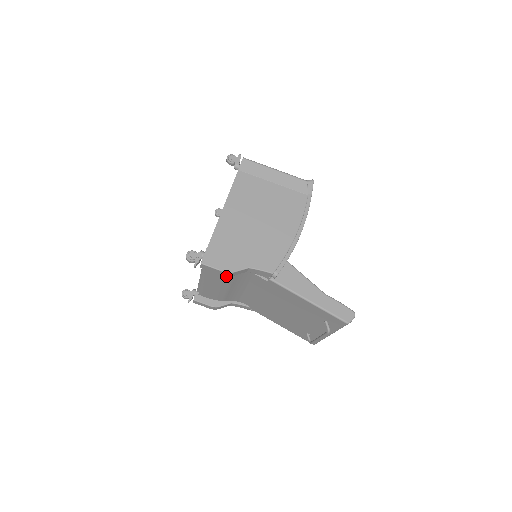
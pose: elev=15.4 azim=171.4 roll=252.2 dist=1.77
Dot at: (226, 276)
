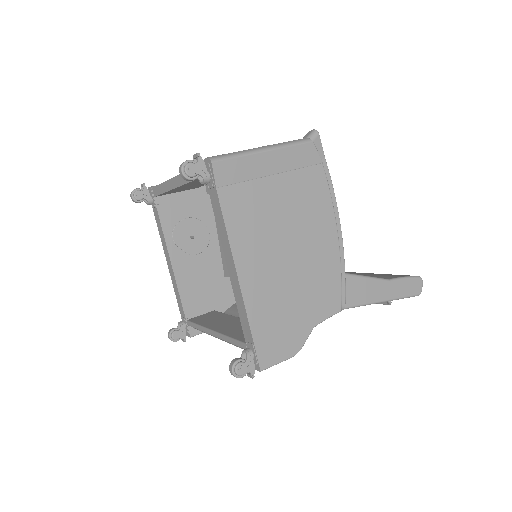
Dot at: occluded
